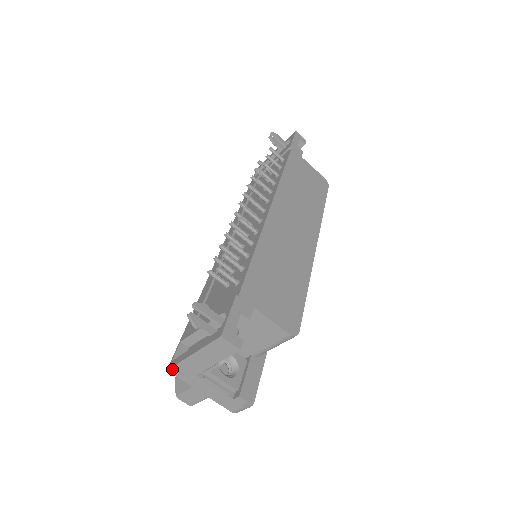
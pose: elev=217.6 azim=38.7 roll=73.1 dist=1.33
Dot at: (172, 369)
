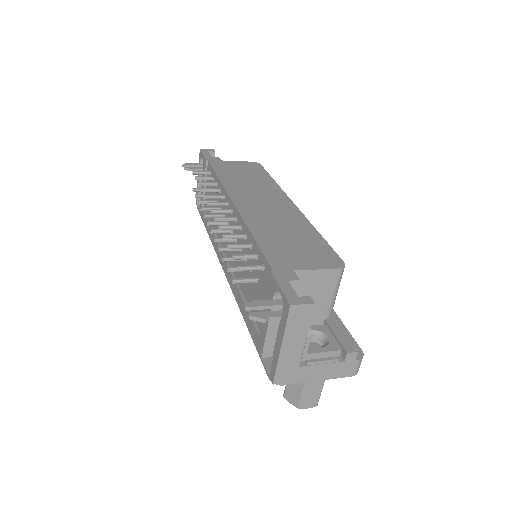
Dot at: (275, 381)
